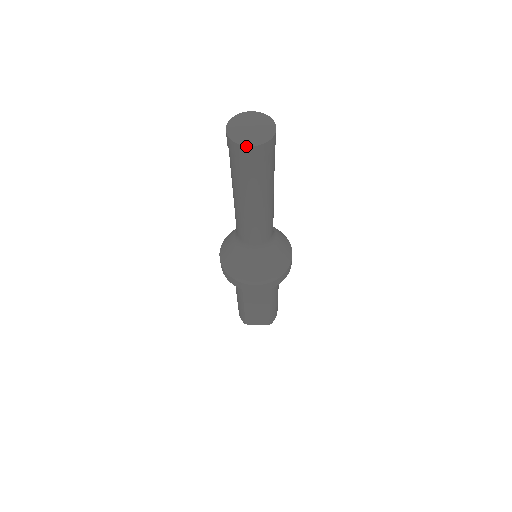
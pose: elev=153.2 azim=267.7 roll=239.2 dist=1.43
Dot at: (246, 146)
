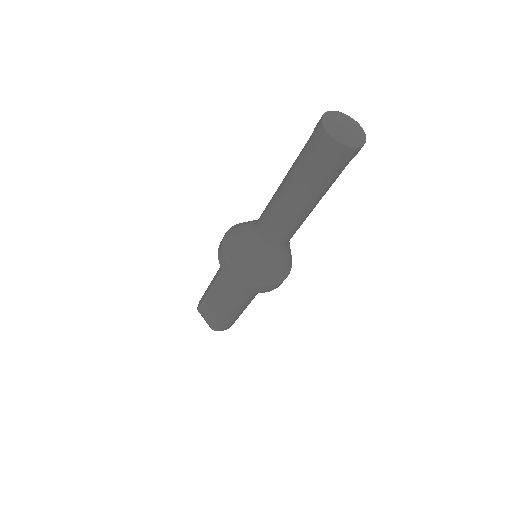
Dot at: (326, 131)
